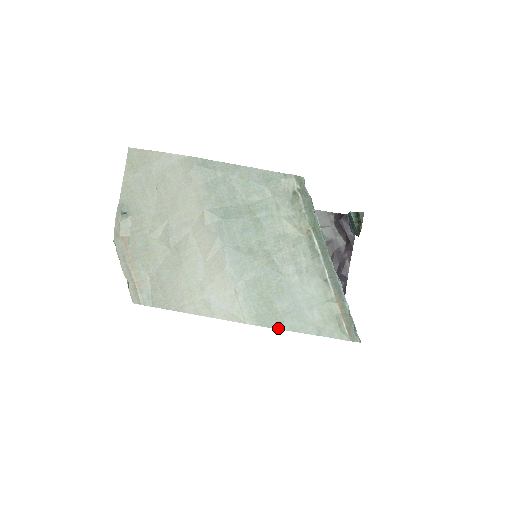
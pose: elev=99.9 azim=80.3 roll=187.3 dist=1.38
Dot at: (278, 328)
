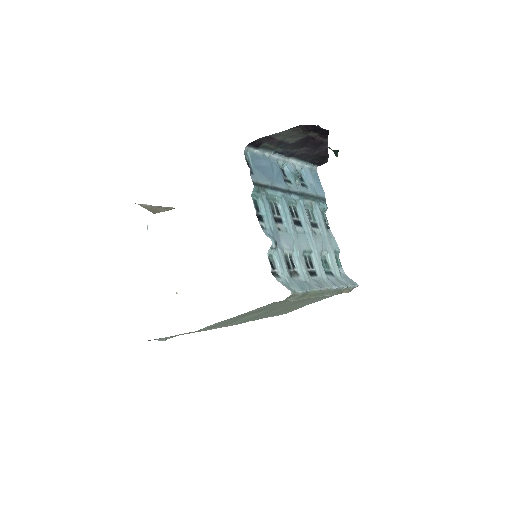
Dot at: occluded
